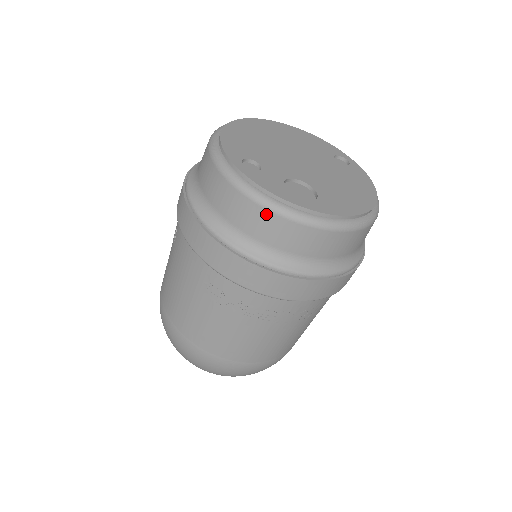
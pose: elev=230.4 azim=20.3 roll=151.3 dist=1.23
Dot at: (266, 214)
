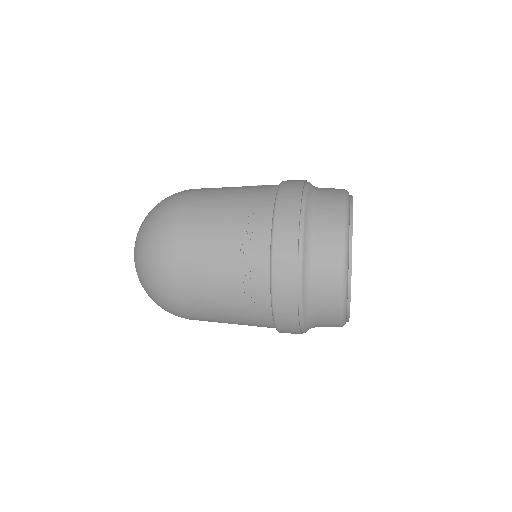
Dot at: occluded
